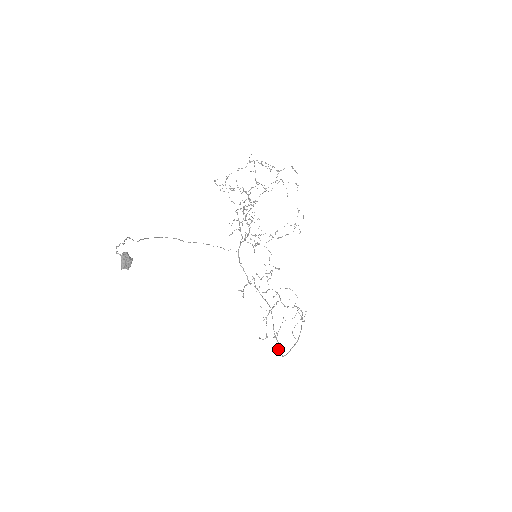
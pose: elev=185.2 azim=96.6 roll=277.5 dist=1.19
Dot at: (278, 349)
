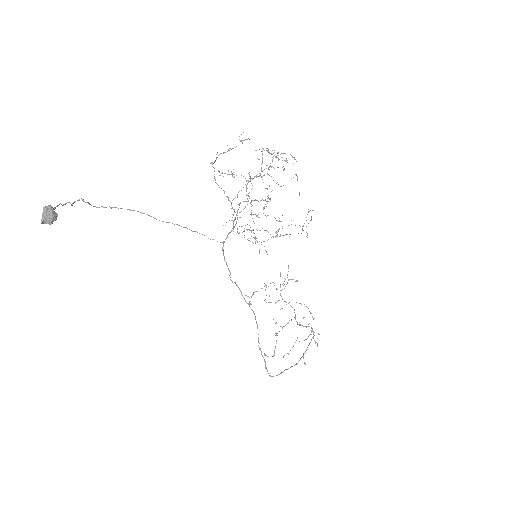
Dot at: occluded
